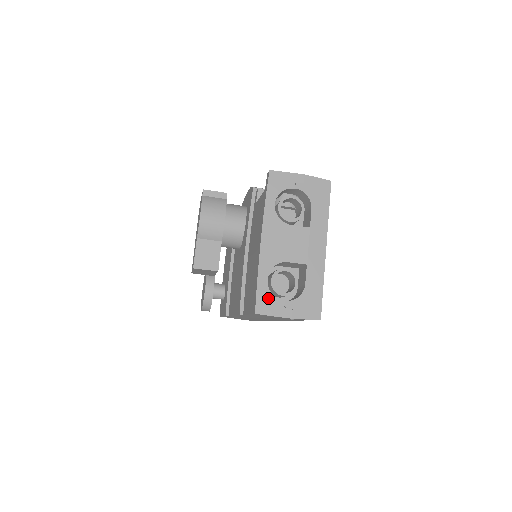
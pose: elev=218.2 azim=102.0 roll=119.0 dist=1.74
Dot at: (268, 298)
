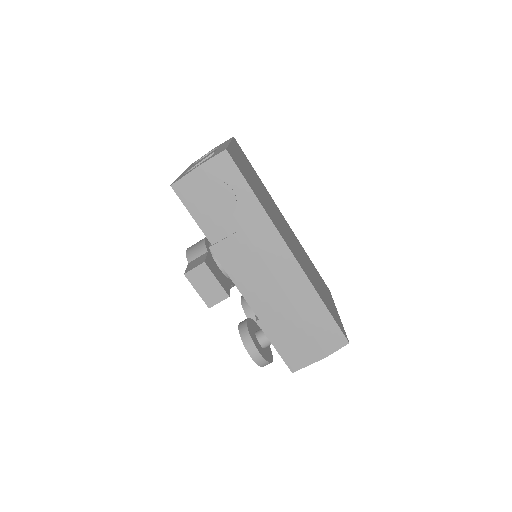
Dot at: occluded
